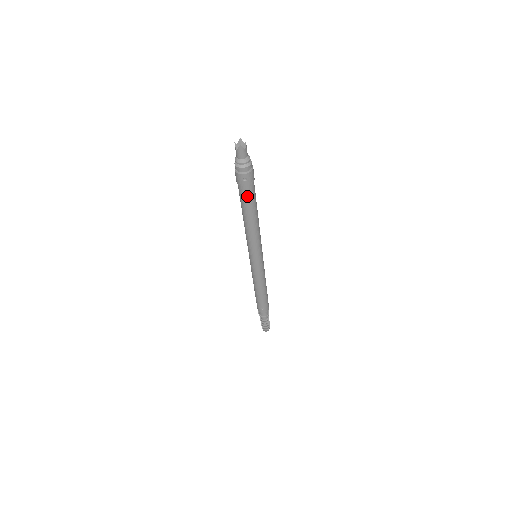
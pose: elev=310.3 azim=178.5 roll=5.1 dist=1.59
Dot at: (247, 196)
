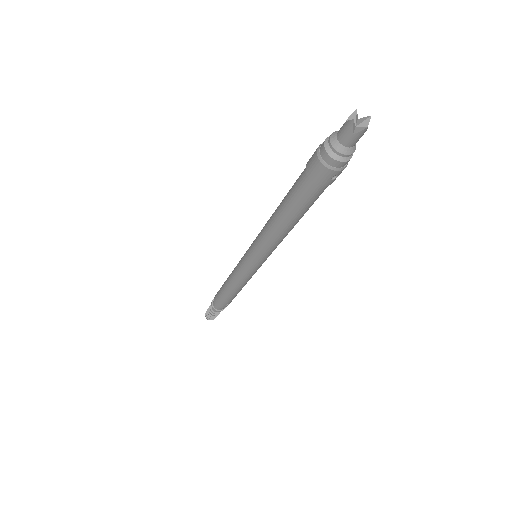
Dot at: (316, 197)
